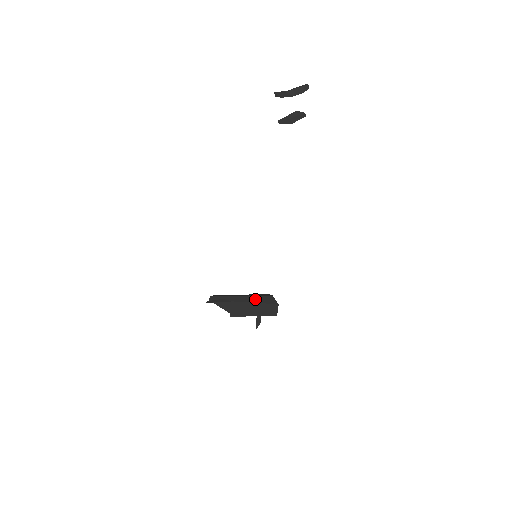
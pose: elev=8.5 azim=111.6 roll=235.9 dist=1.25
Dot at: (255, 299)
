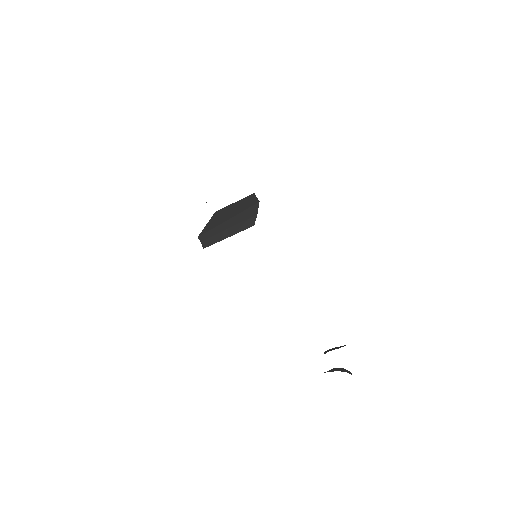
Dot at: (240, 217)
